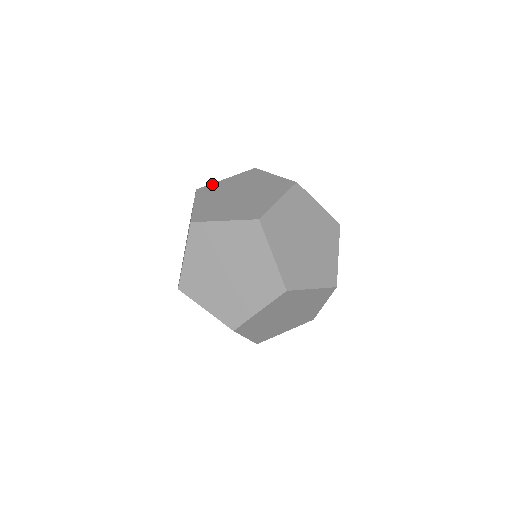
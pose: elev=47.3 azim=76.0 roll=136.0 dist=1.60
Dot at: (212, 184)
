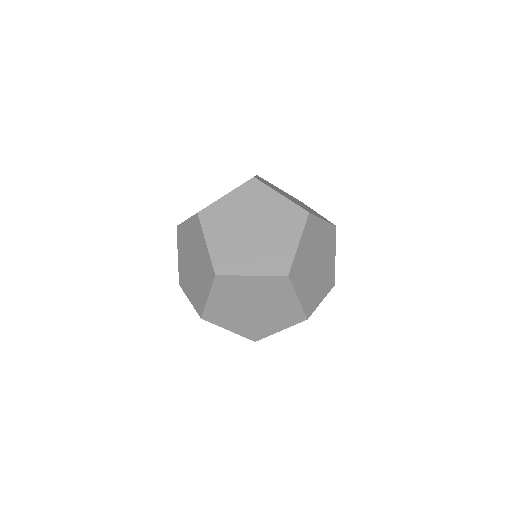
Dot at: (213, 204)
